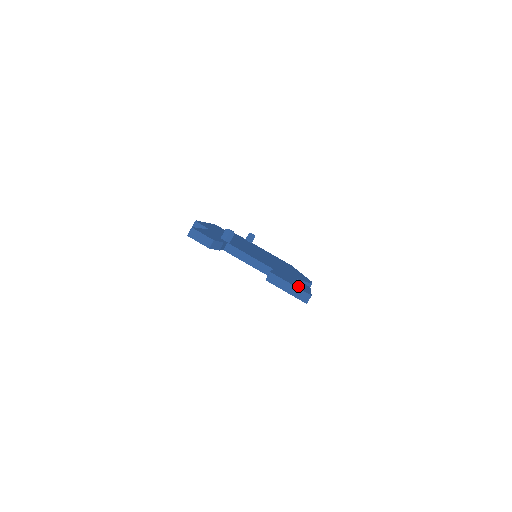
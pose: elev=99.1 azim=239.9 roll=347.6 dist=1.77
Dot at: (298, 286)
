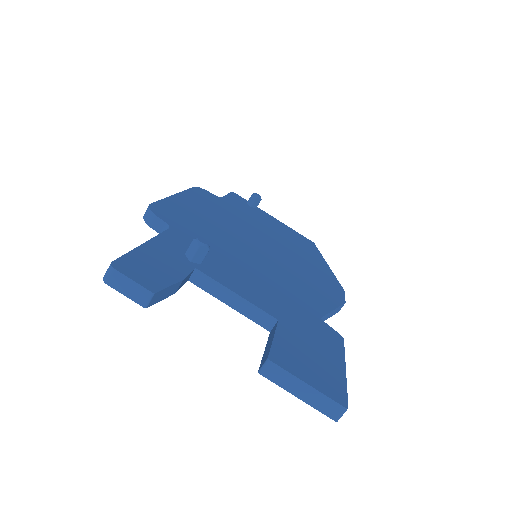
Dot at: (322, 376)
